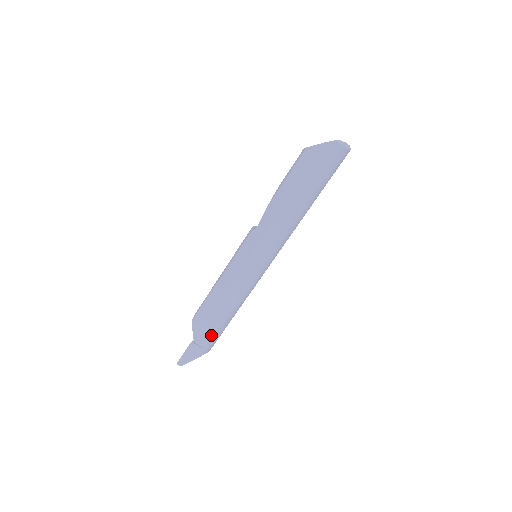
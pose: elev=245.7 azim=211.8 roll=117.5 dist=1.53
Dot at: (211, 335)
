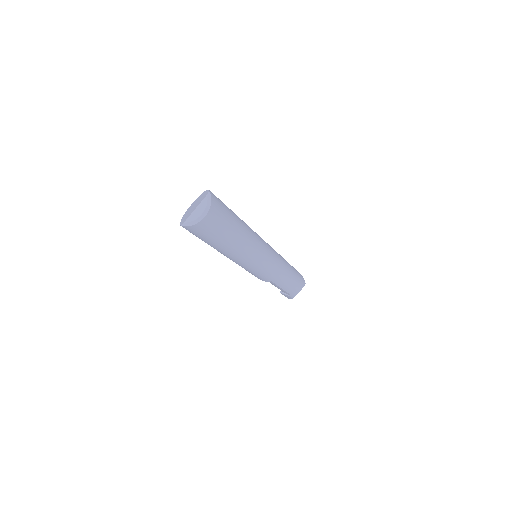
Dot at: (285, 291)
